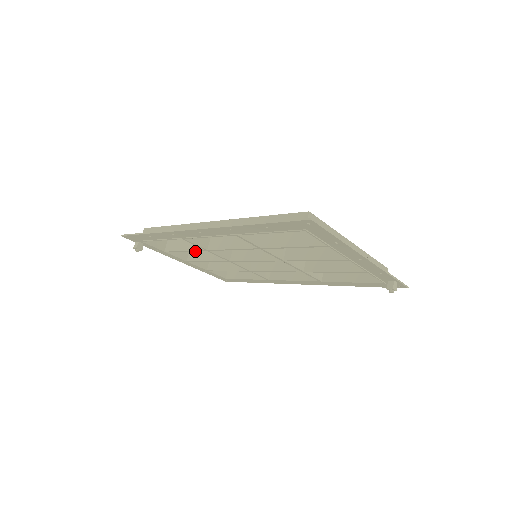
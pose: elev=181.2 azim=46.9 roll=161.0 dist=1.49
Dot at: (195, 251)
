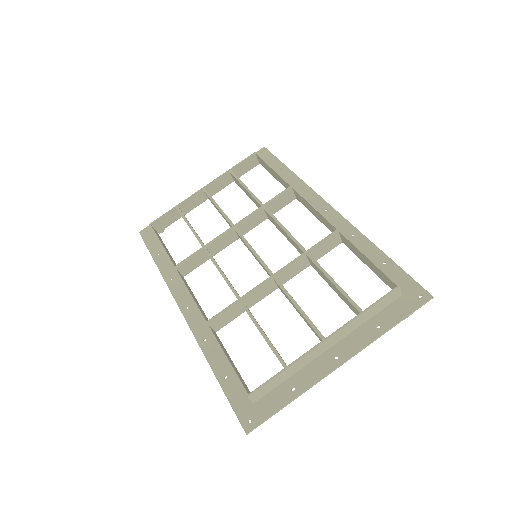
Dot at: occluded
